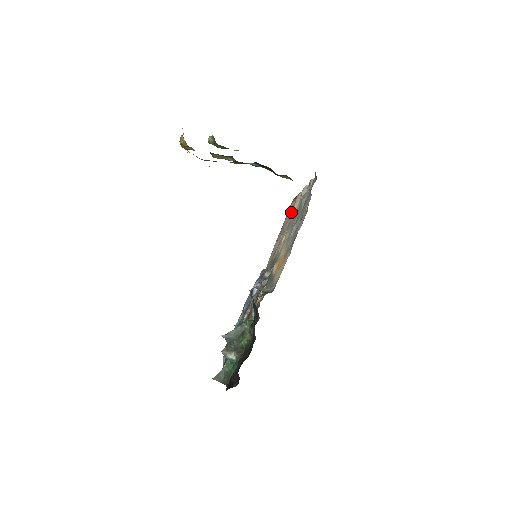
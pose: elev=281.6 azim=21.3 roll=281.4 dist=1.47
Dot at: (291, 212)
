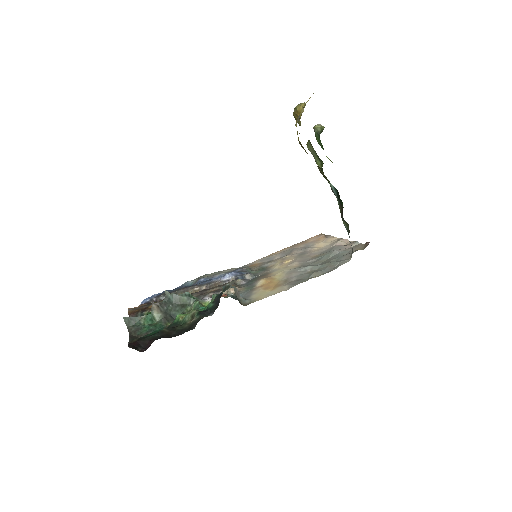
Dot at: (313, 244)
